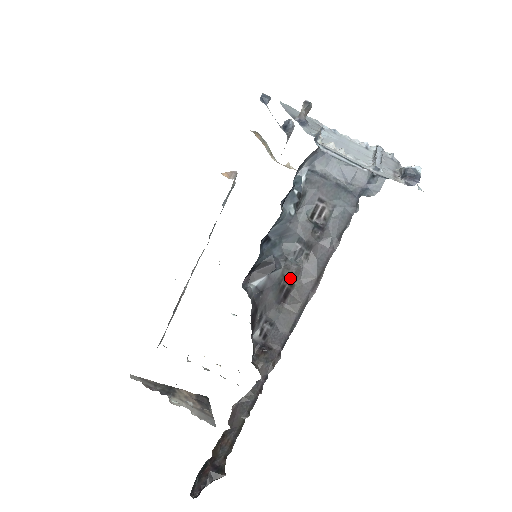
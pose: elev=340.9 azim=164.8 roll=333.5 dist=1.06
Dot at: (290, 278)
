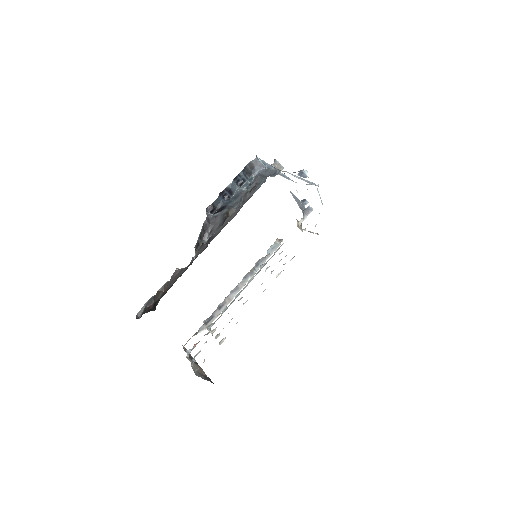
Dot at: (228, 213)
